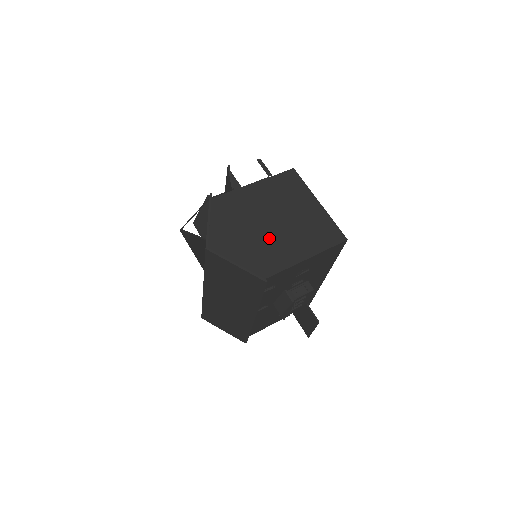
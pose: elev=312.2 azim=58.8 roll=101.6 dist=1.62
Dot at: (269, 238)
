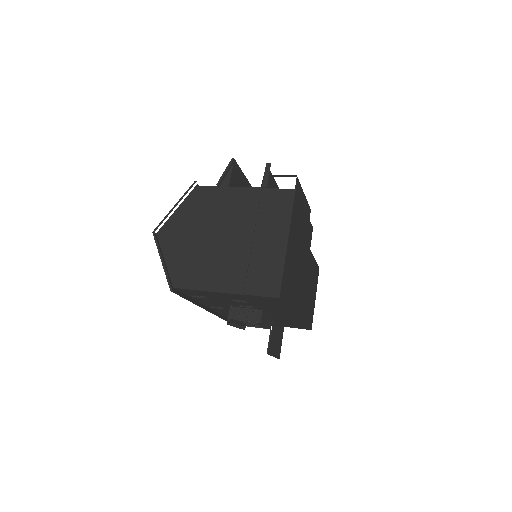
Dot at: (209, 252)
